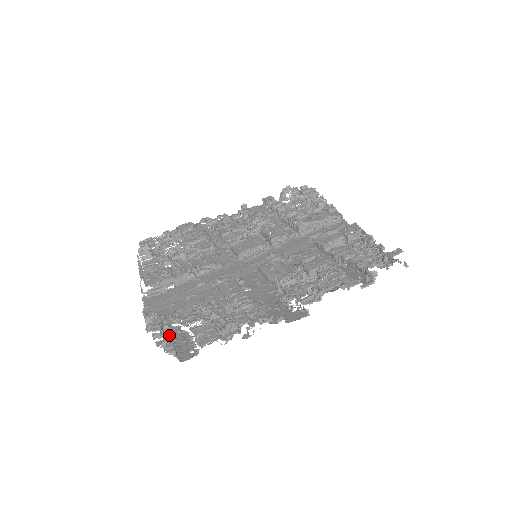
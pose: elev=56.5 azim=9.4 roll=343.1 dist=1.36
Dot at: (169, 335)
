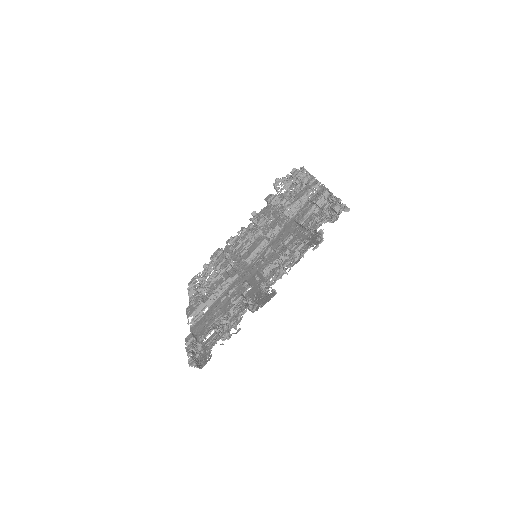
Dot at: (200, 350)
